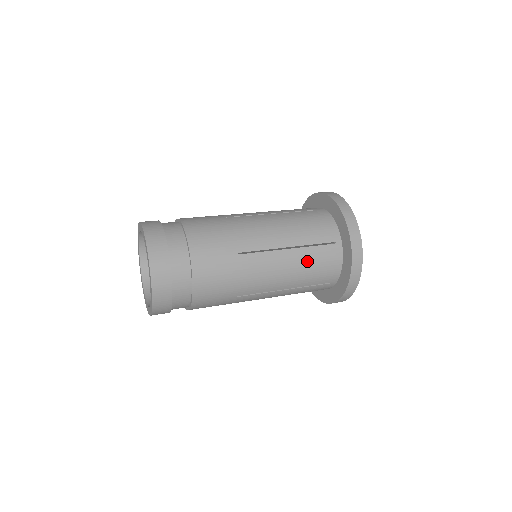
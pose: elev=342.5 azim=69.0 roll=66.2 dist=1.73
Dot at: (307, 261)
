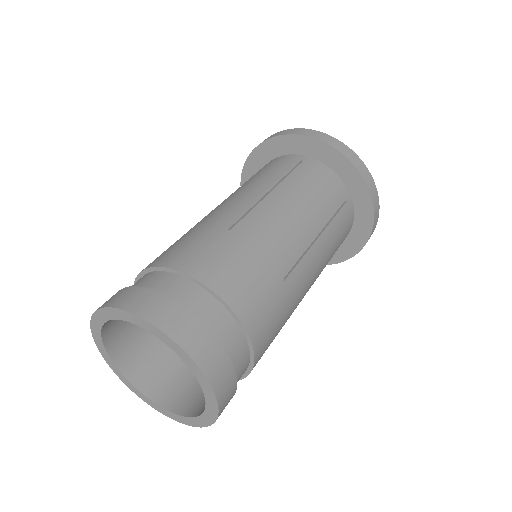
Dot at: occluded
